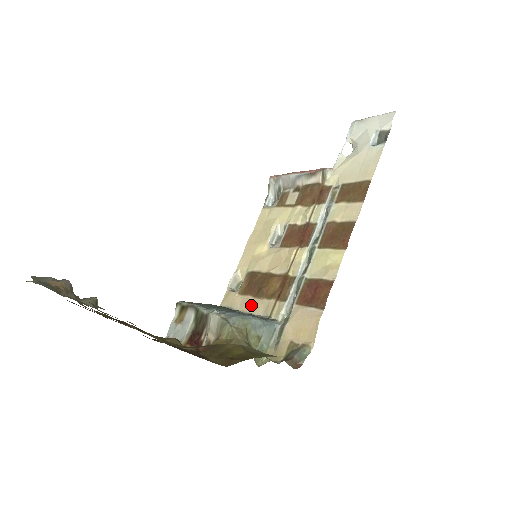
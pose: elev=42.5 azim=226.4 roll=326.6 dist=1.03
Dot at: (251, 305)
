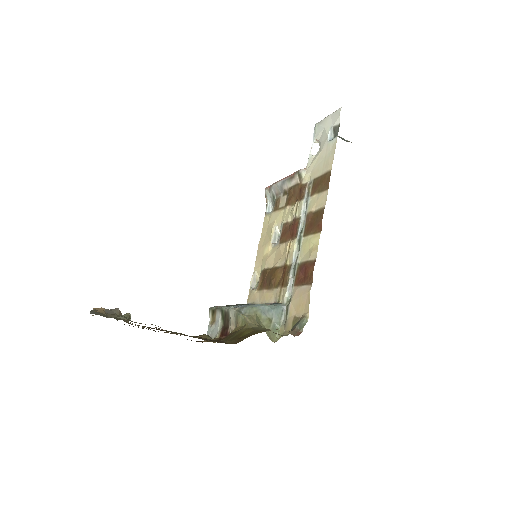
Dot at: (266, 296)
